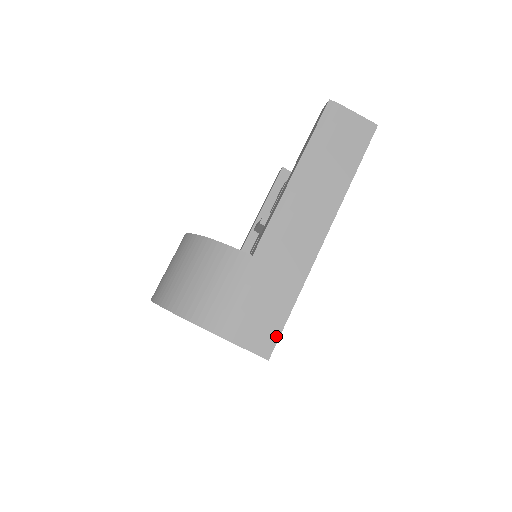
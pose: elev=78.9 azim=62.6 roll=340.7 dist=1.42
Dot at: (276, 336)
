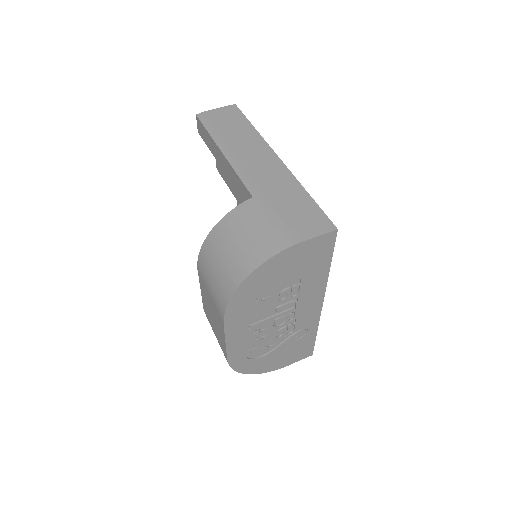
Dot at: (323, 216)
